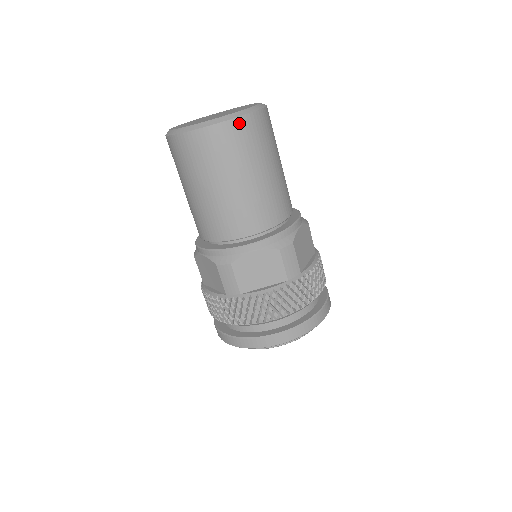
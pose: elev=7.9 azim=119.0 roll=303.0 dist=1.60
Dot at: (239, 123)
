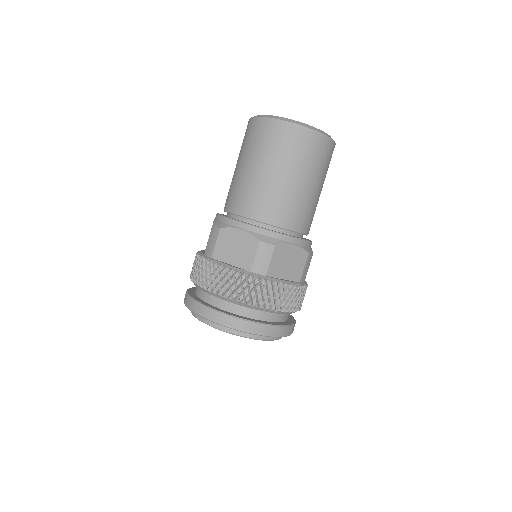
Dot at: (331, 144)
